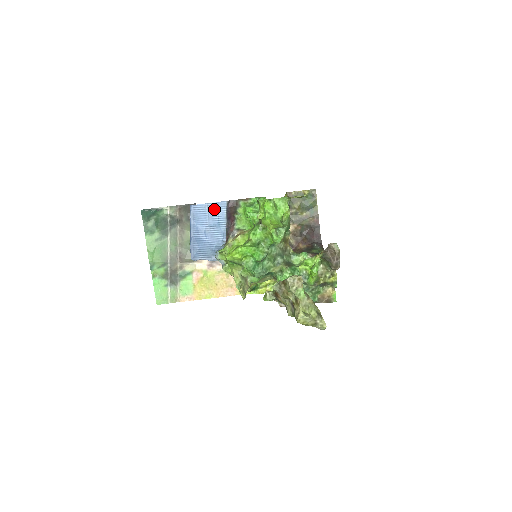
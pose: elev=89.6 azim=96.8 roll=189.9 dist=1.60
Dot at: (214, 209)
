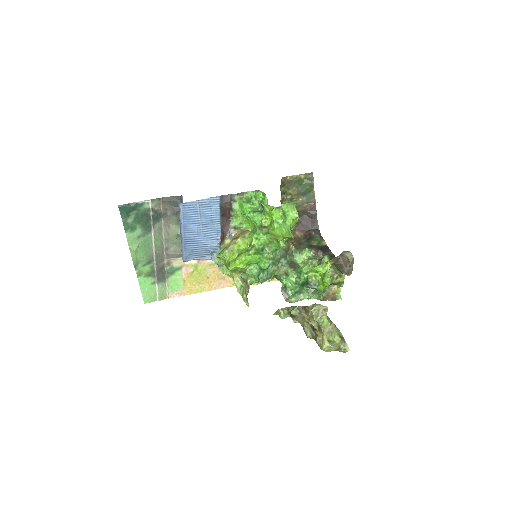
Dot at: (206, 206)
